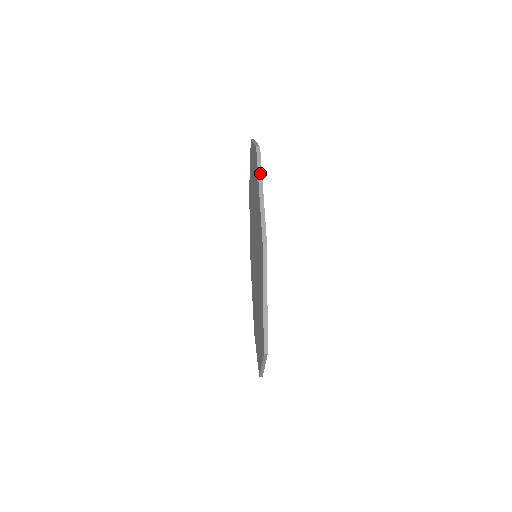
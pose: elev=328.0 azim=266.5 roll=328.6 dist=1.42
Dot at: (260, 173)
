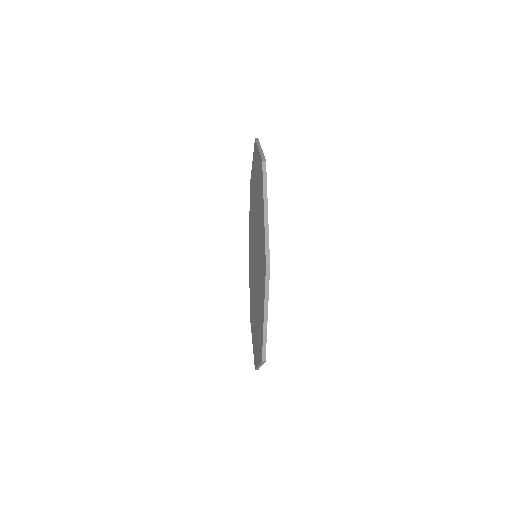
Dot at: occluded
